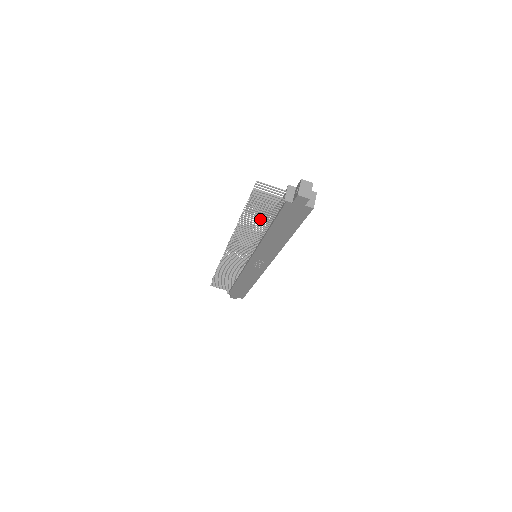
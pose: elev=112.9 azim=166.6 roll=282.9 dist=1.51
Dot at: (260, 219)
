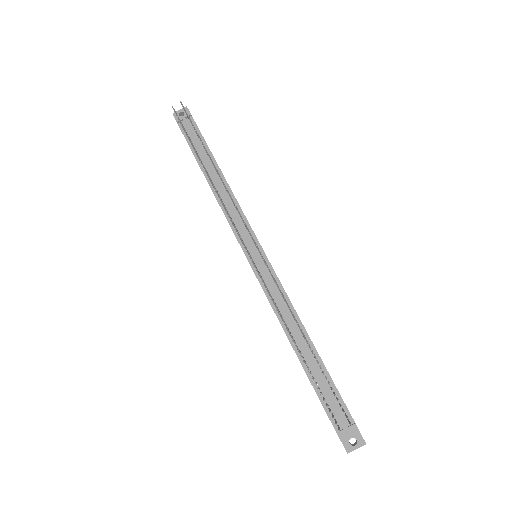
Dot at: (307, 341)
